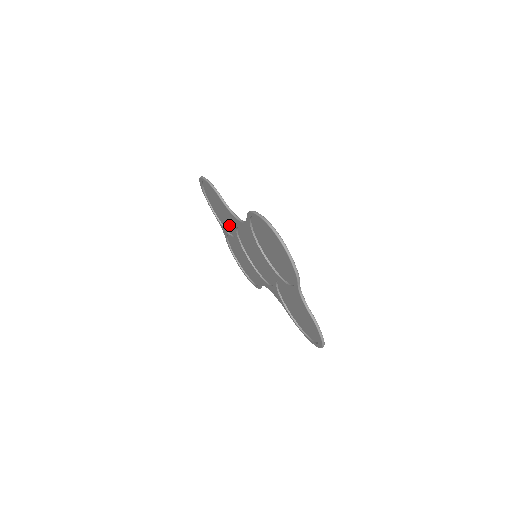
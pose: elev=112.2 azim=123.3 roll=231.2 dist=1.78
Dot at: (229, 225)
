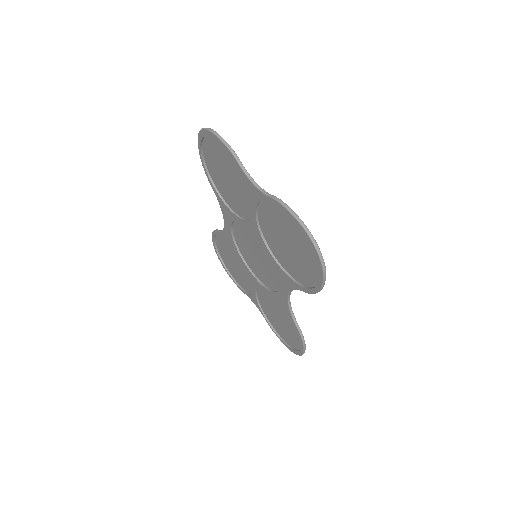
Dot at: (244, 272)
